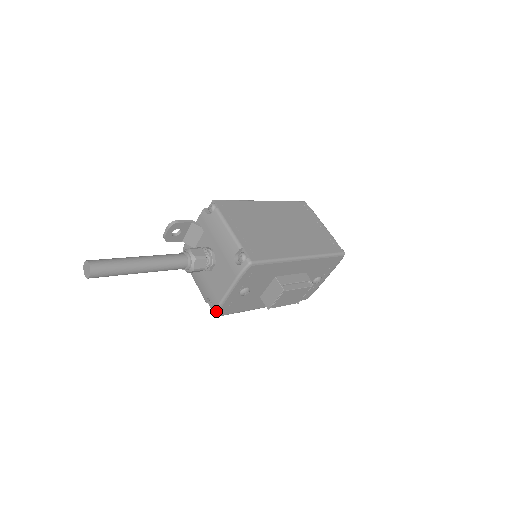
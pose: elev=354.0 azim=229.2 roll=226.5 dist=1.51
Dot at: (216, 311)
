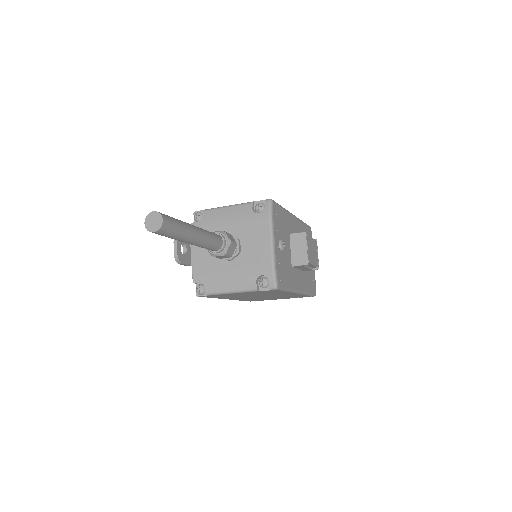
Dot at: (274, 276)
